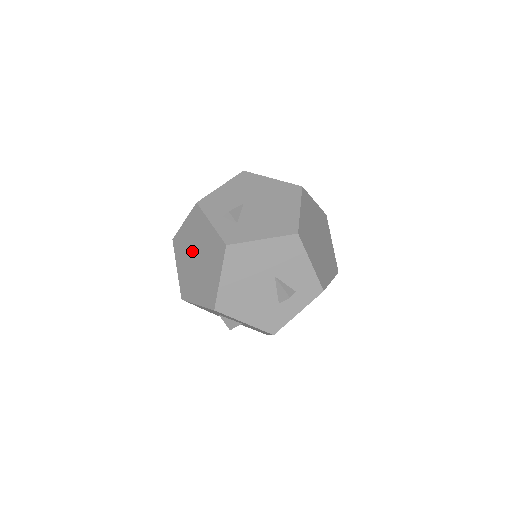
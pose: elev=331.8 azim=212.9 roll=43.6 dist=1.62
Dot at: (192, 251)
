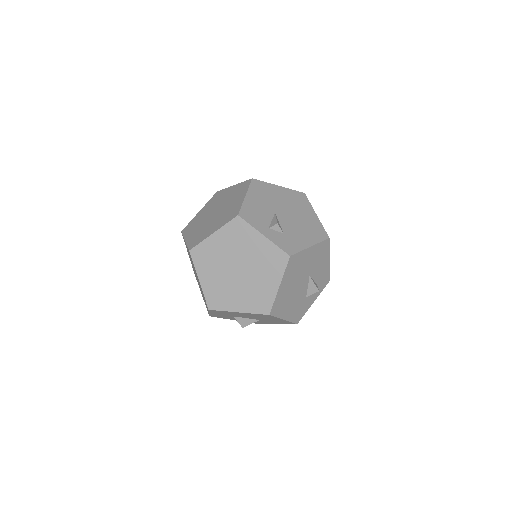
Dot at: (230, 262)
